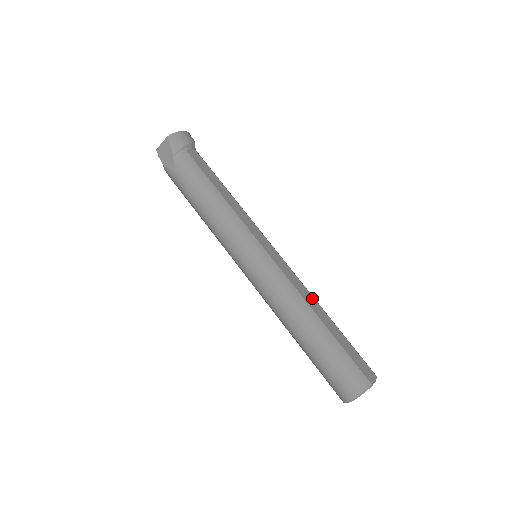
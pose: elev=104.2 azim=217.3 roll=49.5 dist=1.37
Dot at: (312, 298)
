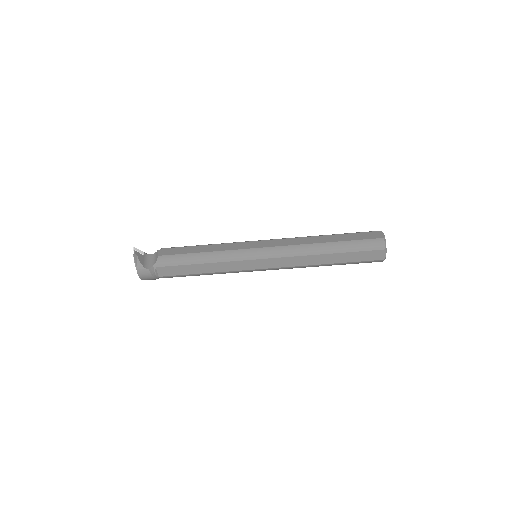
Dot at: (309, 257)
